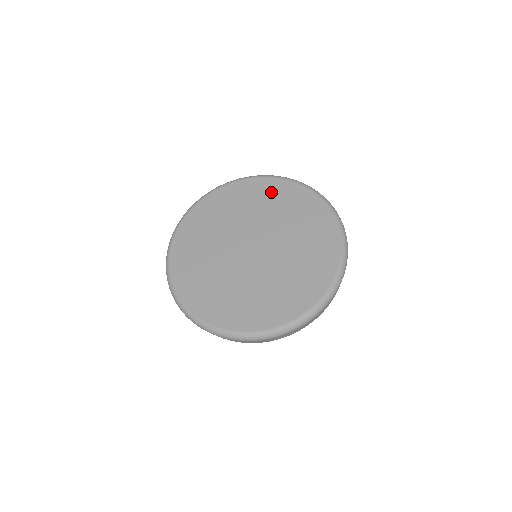
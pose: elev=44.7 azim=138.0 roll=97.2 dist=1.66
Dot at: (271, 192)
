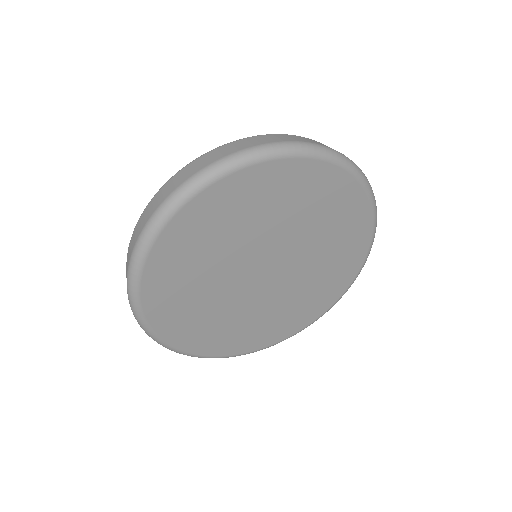
Dot at: (271, 188)
